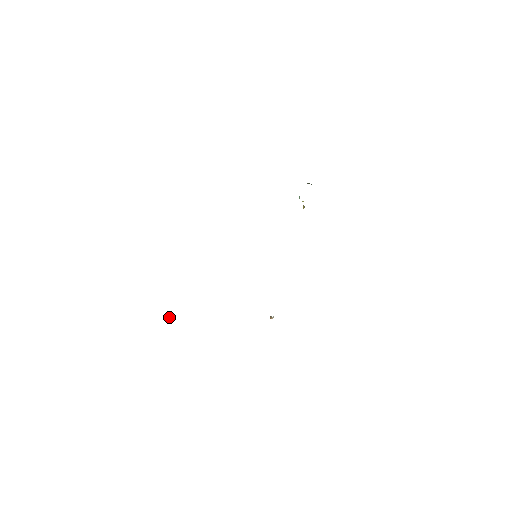
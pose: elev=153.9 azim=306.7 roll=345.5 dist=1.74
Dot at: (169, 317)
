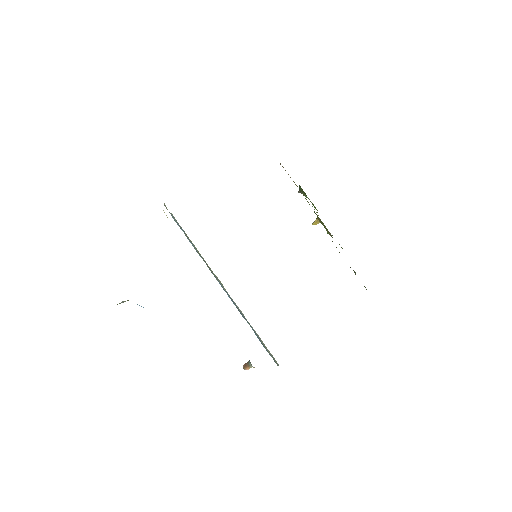
Dot at: occluded
